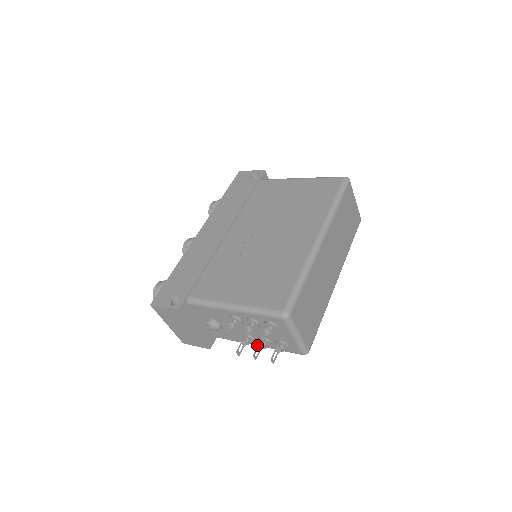
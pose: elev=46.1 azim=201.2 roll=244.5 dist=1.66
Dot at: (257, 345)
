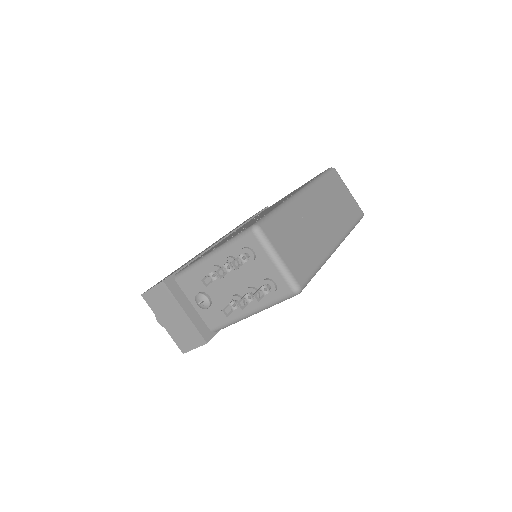
Dot at: (250, 311)
